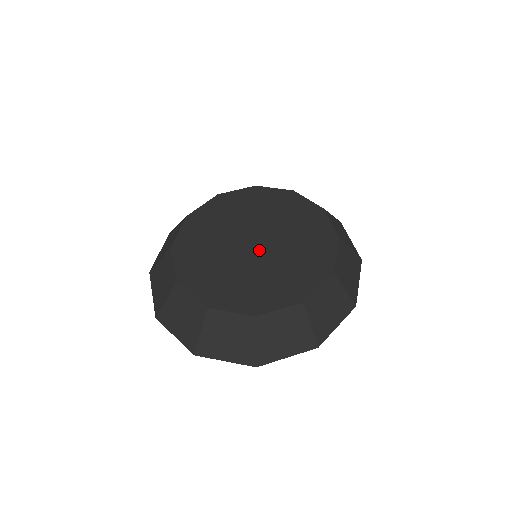
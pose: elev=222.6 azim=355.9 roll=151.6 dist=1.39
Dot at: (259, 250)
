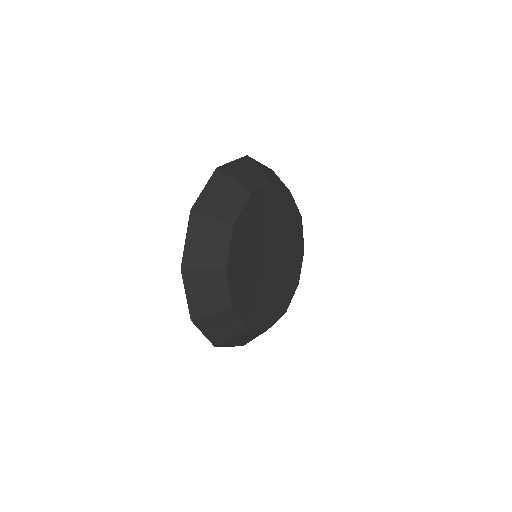
Dot at: (274, 263)
